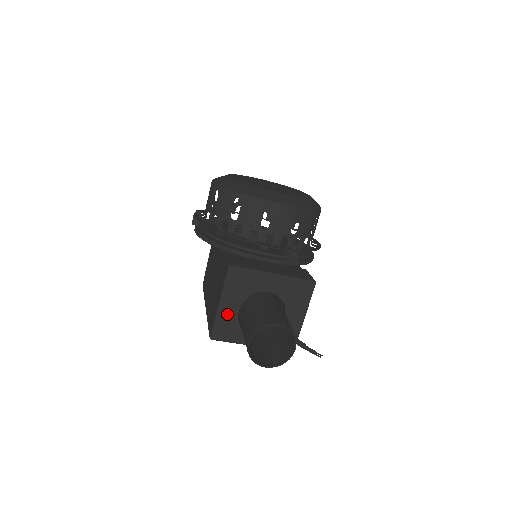
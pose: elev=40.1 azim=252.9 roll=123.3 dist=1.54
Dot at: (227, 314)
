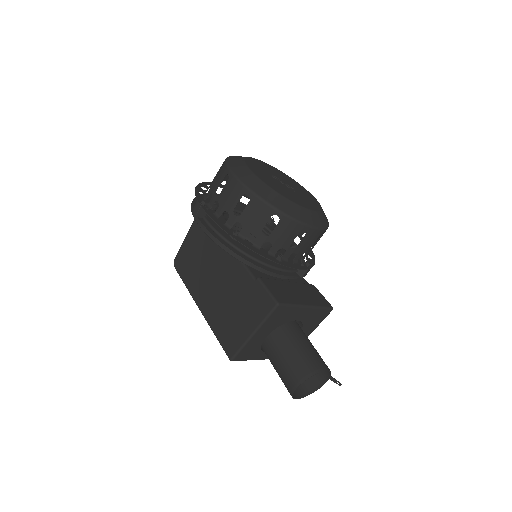
Dot at: (255, 341)
